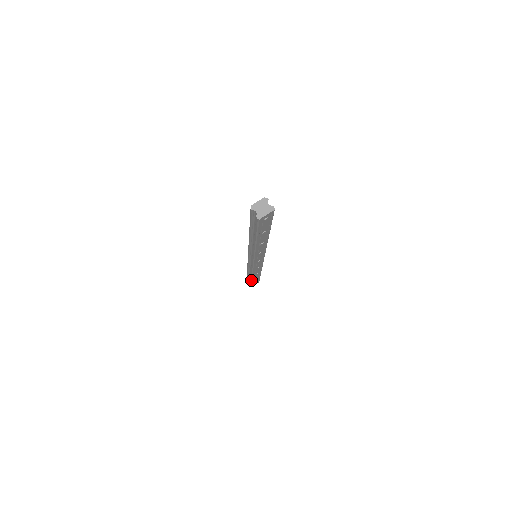
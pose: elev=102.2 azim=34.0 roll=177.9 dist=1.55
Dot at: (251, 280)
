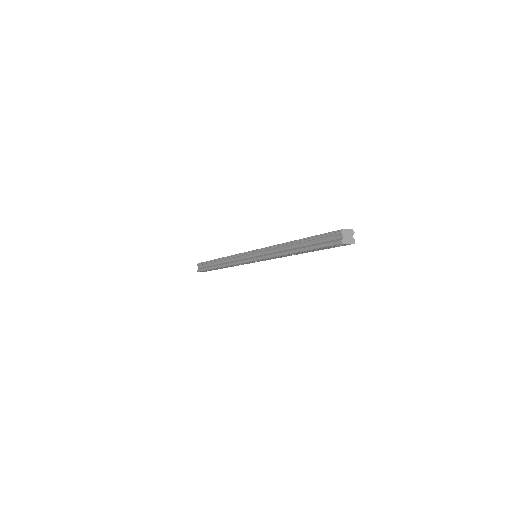
Dot at: (214, 268)
